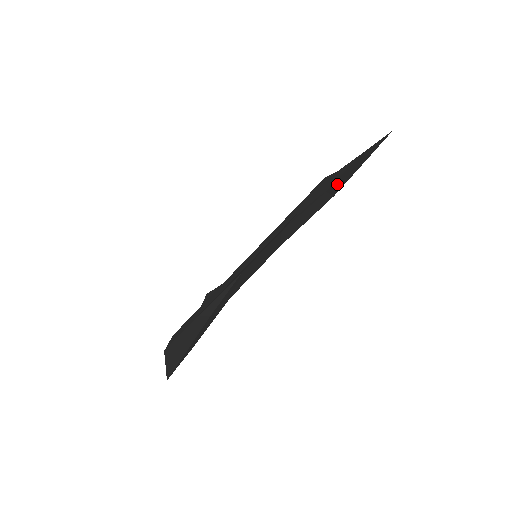
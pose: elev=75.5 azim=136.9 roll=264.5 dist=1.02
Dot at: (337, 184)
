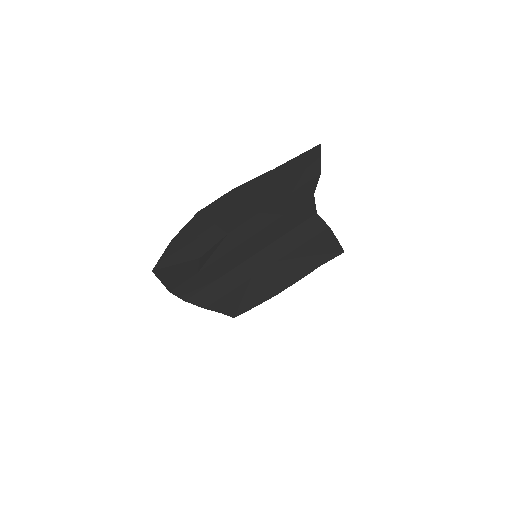
Dot at: (290, 178)
